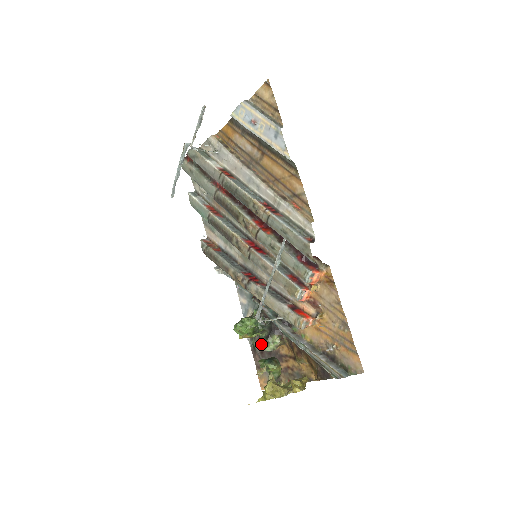
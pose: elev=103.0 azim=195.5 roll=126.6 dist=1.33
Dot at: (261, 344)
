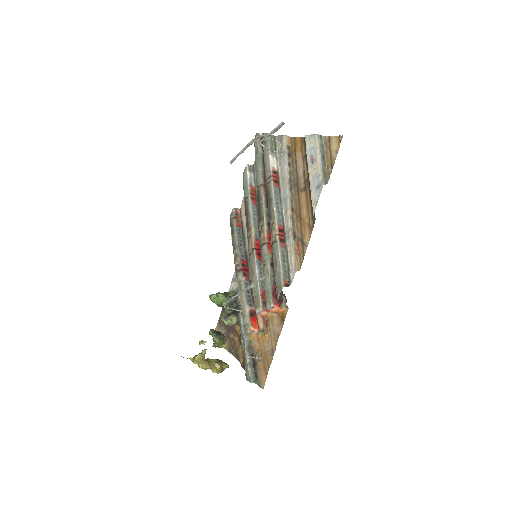
Dot at: (222, 316)
